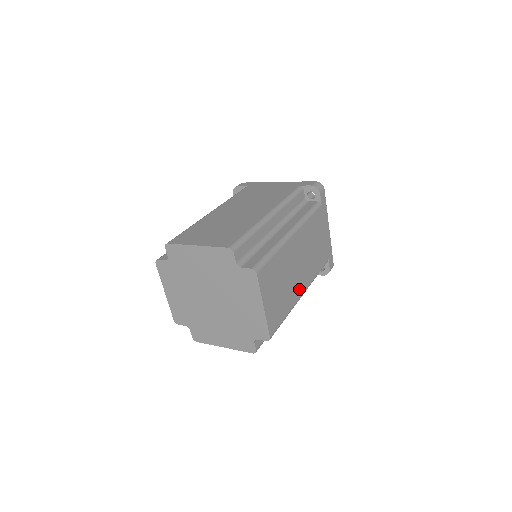
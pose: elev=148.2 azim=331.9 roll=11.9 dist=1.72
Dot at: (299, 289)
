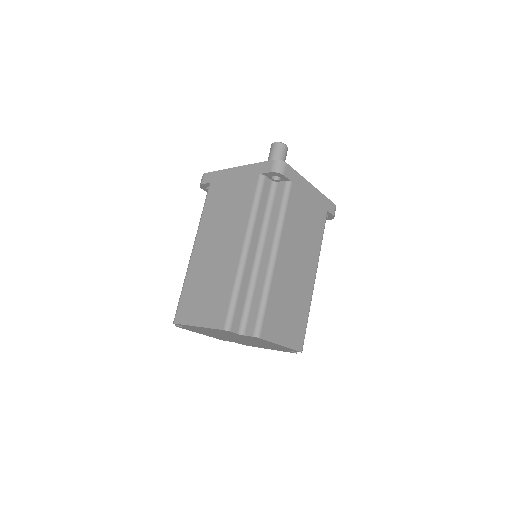
Dot at: (309, 281)
